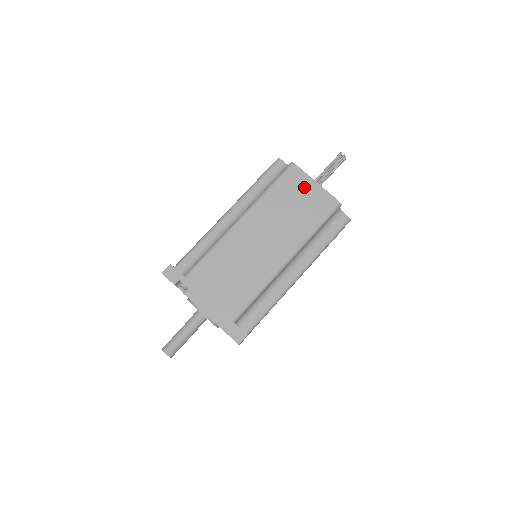
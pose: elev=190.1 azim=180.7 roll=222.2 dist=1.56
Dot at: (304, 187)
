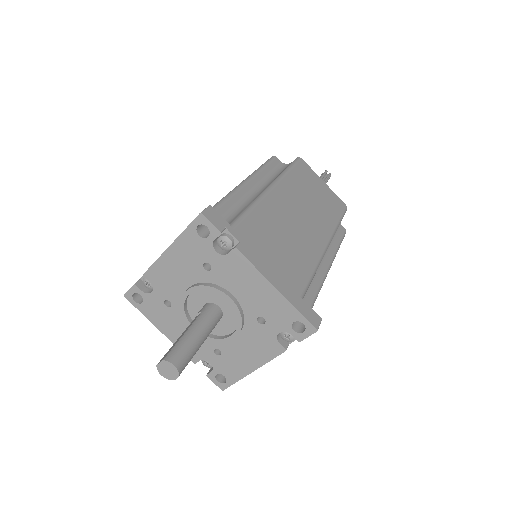
Dot at: (317, 182)
